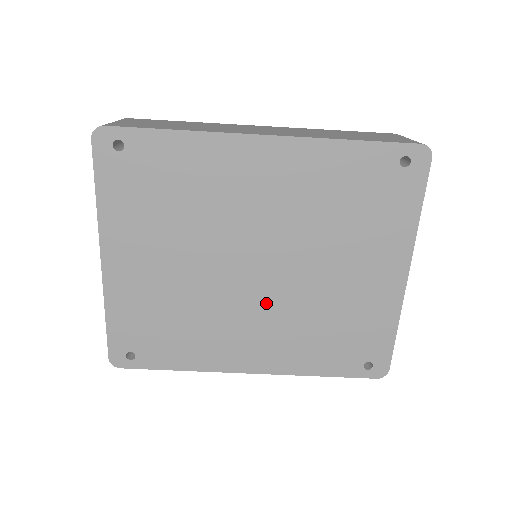
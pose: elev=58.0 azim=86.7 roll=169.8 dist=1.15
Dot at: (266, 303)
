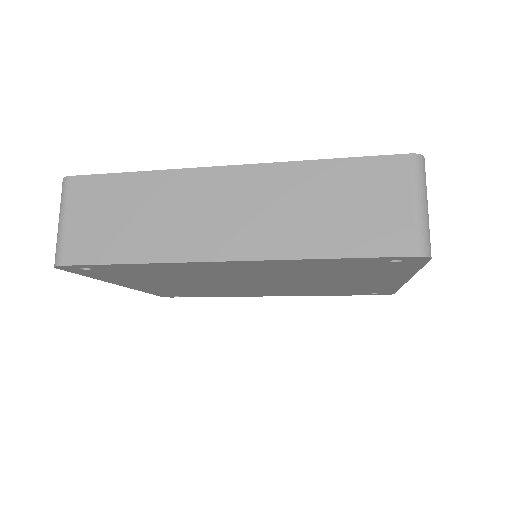
Dot at: (273, 288)
